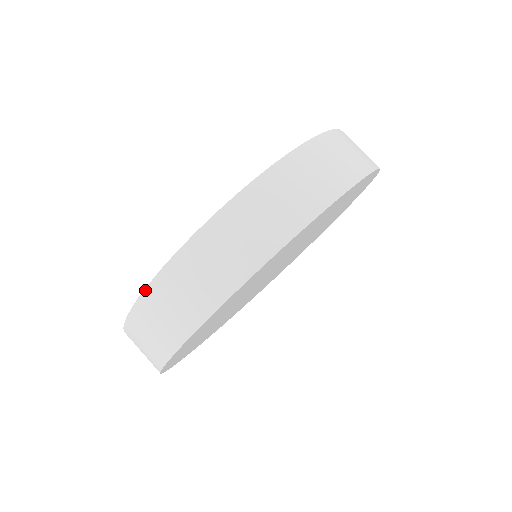
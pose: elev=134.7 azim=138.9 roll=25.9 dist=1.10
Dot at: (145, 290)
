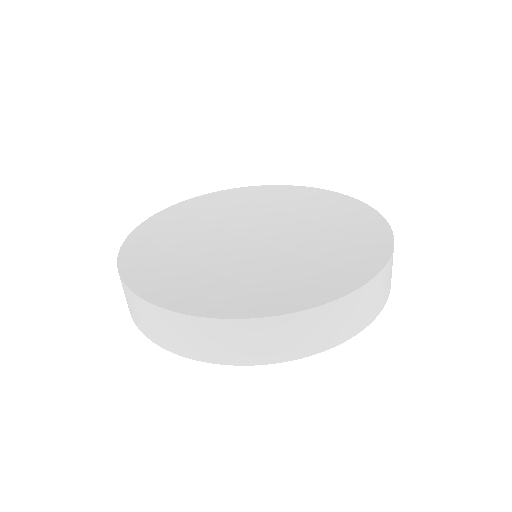
Dot at: (198, 317)
